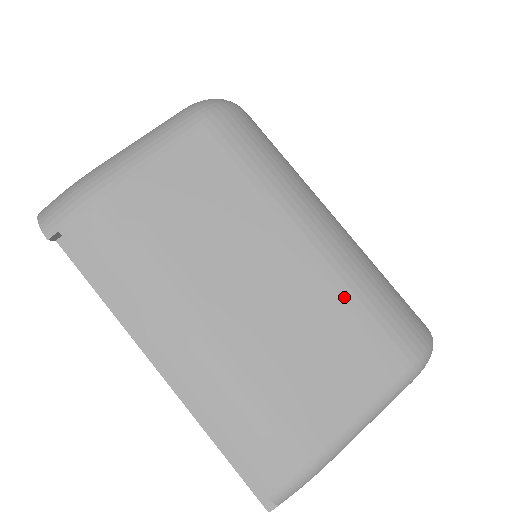
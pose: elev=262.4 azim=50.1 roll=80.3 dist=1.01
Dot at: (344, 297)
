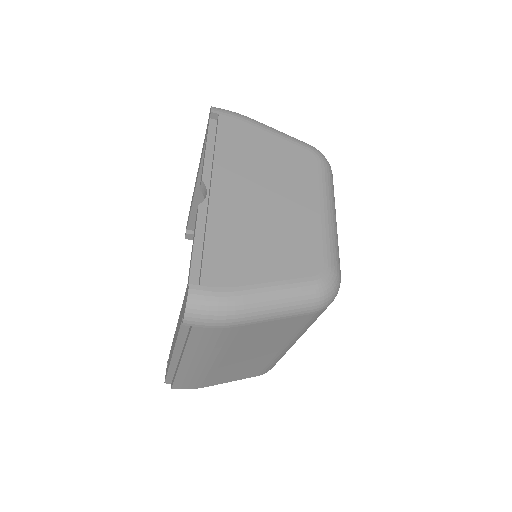
Dot at: (269, 362)
